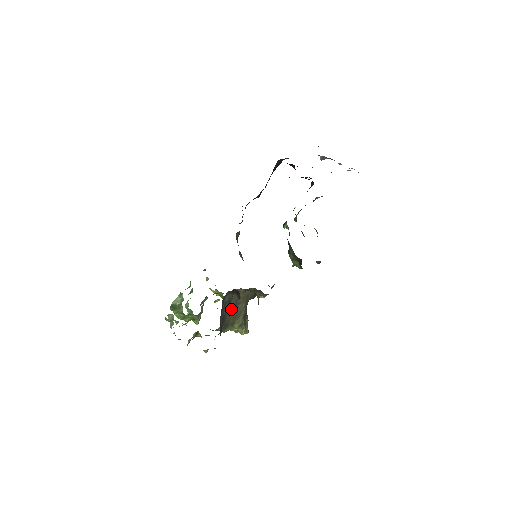
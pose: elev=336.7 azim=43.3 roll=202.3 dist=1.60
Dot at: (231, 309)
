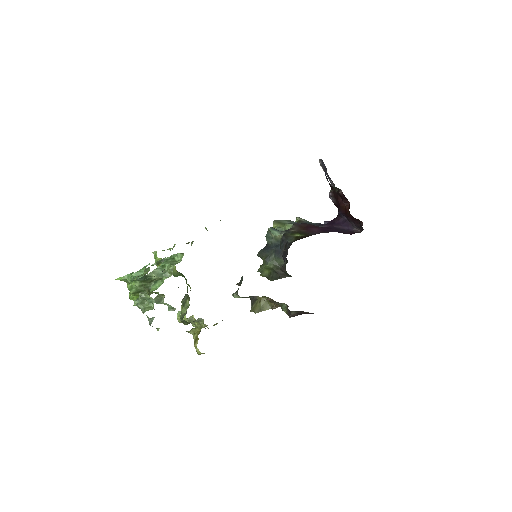
Dot at: occluded
